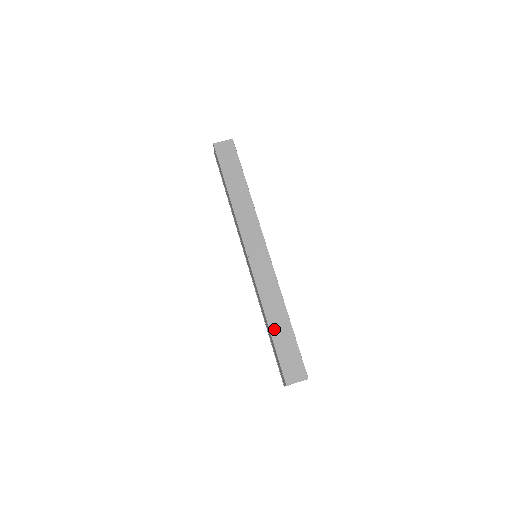
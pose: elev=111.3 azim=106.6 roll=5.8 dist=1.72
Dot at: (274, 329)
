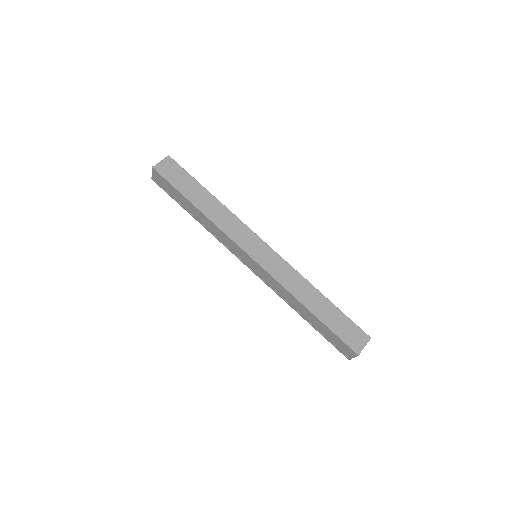
Dot at: (317, 312)
